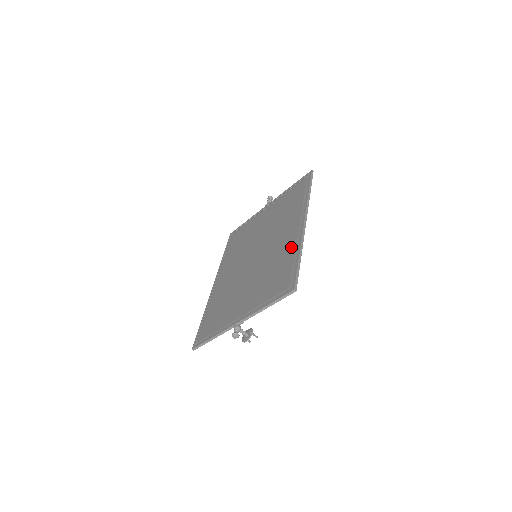
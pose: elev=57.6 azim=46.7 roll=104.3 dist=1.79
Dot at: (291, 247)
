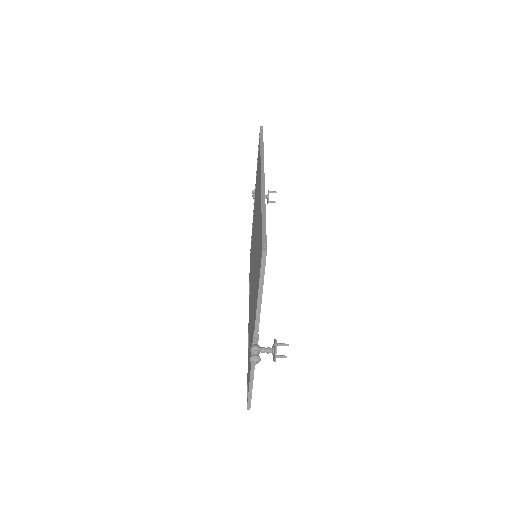
Dot at: occluded
